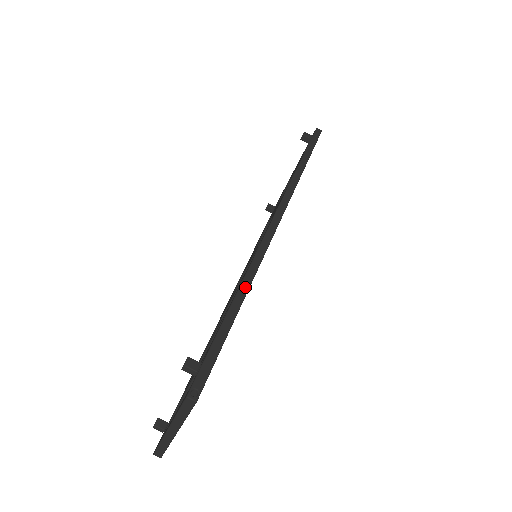
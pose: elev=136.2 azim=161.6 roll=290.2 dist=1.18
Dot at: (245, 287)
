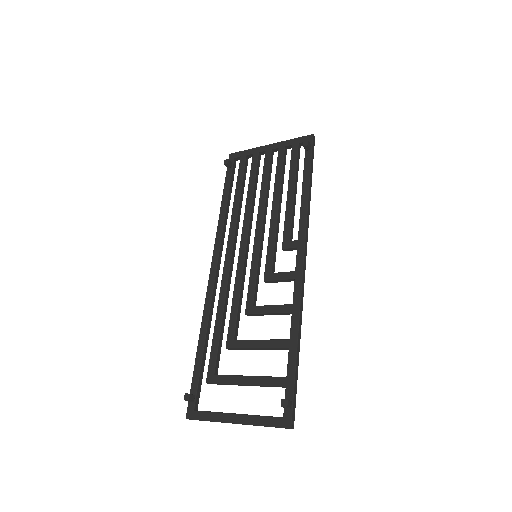
Dot at: (300, 332)
